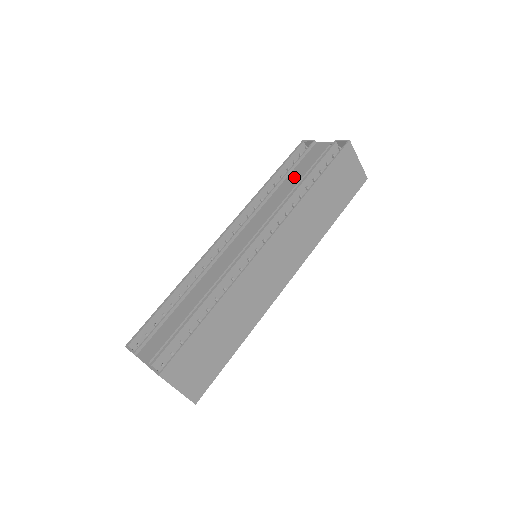
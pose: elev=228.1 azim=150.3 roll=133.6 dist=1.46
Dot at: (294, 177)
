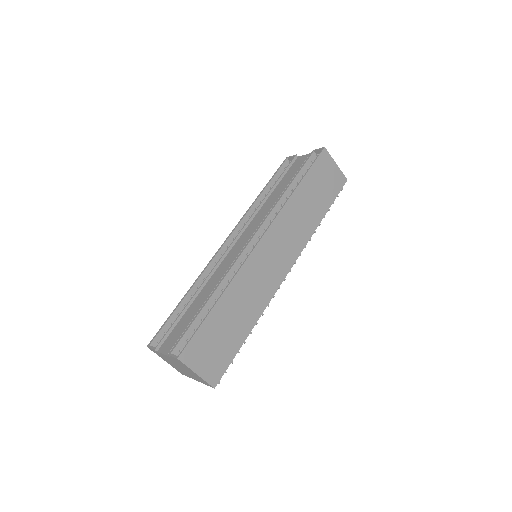
Dot at: (281, 186)
